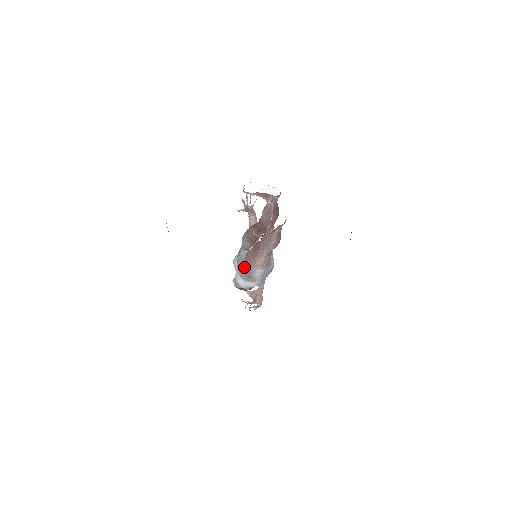
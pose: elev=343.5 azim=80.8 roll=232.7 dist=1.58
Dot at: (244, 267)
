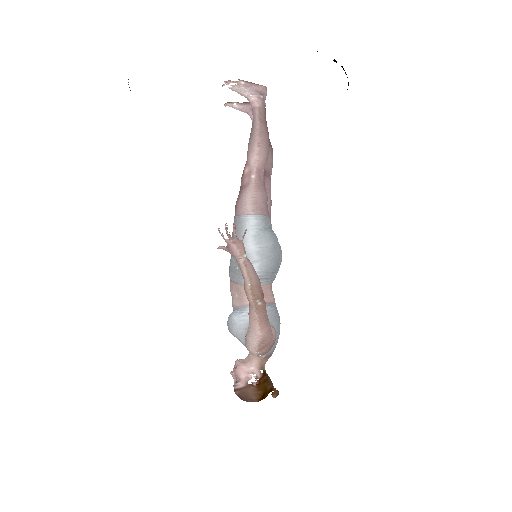
Dot at: occluded
